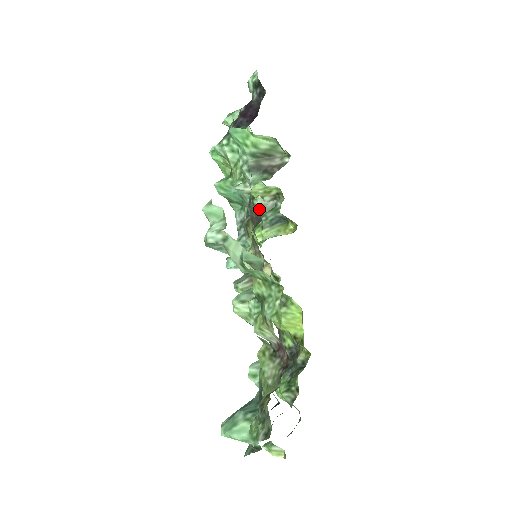
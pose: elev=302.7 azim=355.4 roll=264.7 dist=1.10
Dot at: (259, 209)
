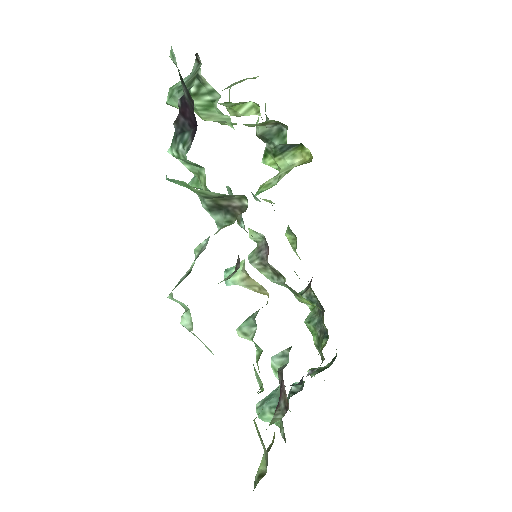
Dot at: (263, 137)
